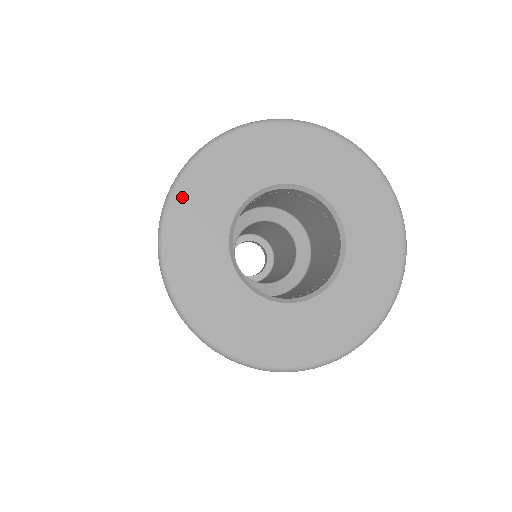
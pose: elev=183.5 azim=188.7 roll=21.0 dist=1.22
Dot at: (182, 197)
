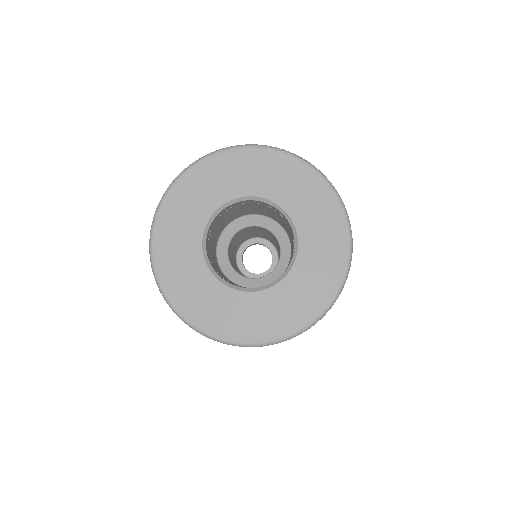
Dot at: (174, 197)
